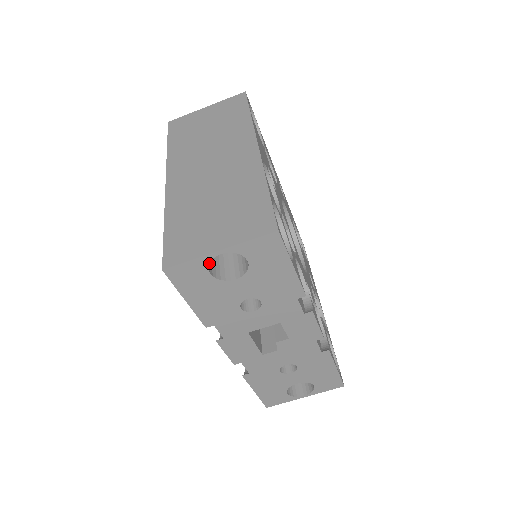
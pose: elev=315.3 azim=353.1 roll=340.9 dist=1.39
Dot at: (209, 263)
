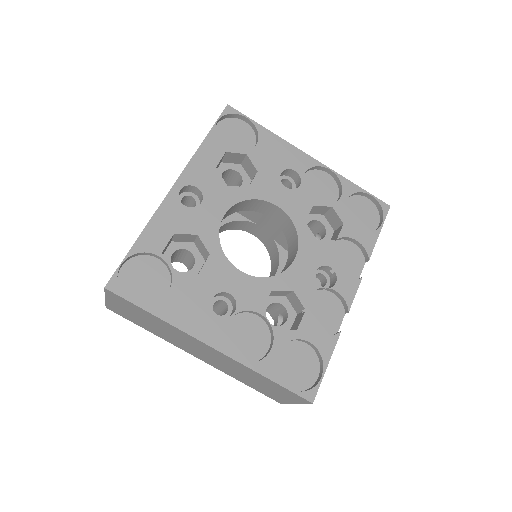
Dot at: occluded
